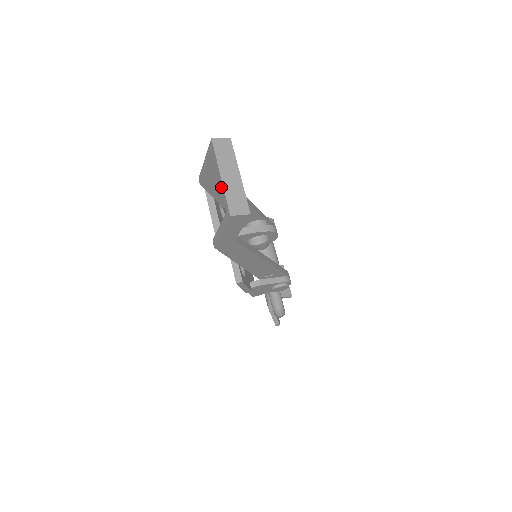
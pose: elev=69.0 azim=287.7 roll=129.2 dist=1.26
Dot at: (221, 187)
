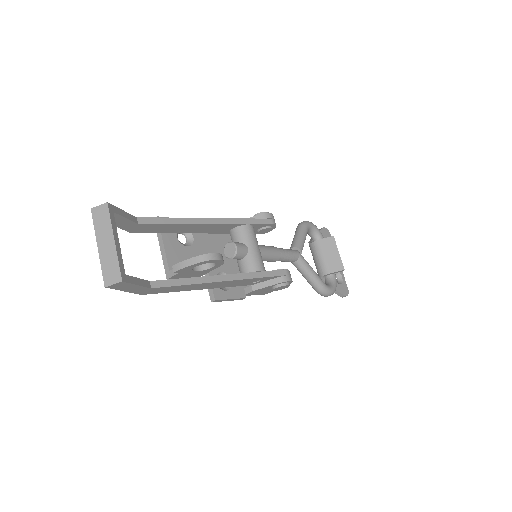
Dot at: (102, 257)
